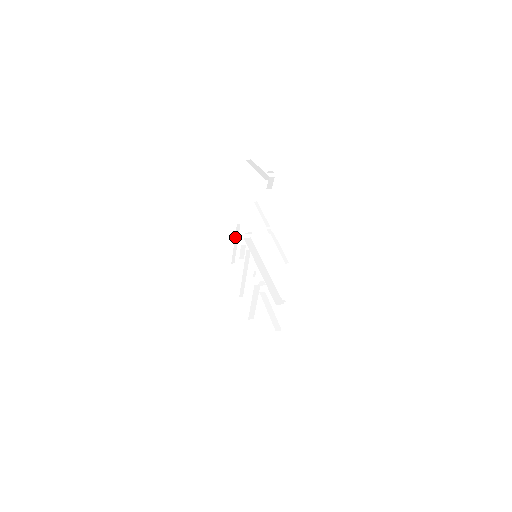
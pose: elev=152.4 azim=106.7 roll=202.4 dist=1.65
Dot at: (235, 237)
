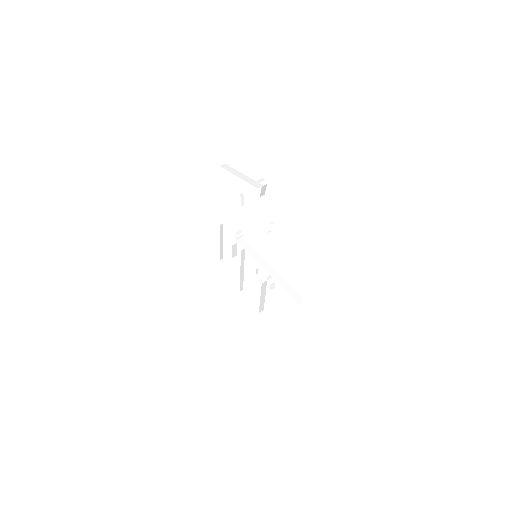
Dot at: (220, 236)
